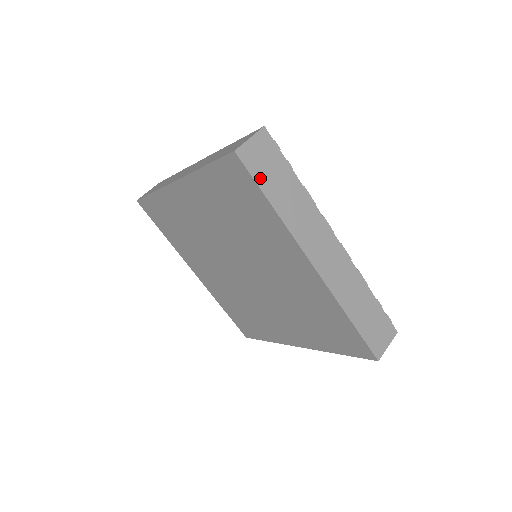
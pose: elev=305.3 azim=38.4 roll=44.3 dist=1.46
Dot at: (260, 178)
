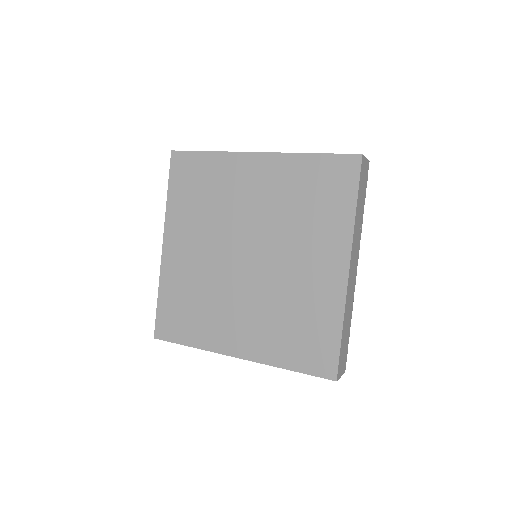
Dot at: (360, 184)
